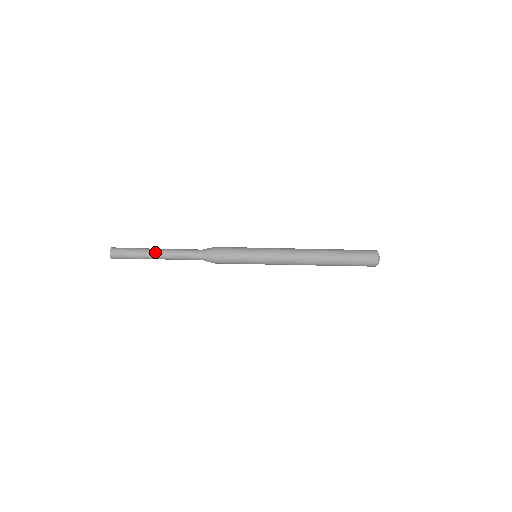
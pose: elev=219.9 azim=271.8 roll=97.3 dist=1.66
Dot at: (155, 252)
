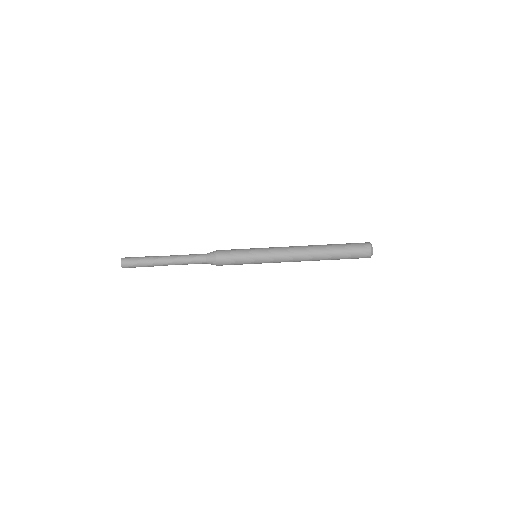
Dot at: (162, 258)
